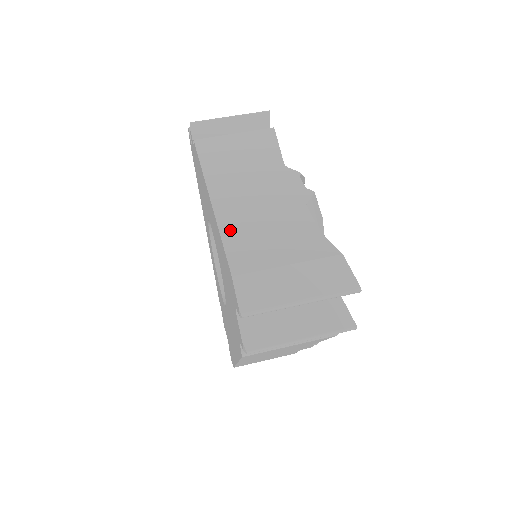
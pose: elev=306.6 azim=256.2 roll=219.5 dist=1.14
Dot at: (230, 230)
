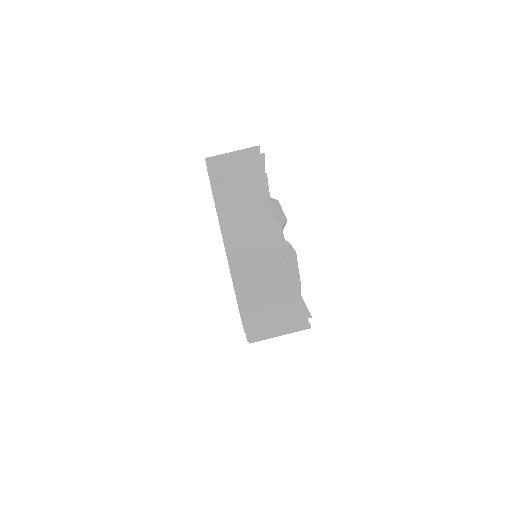
Dot at: (238, 277)
